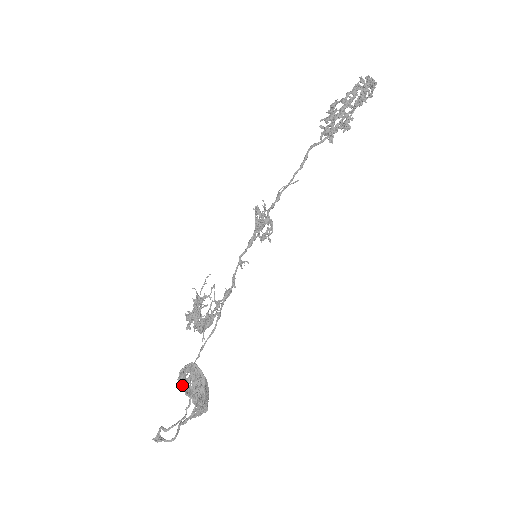
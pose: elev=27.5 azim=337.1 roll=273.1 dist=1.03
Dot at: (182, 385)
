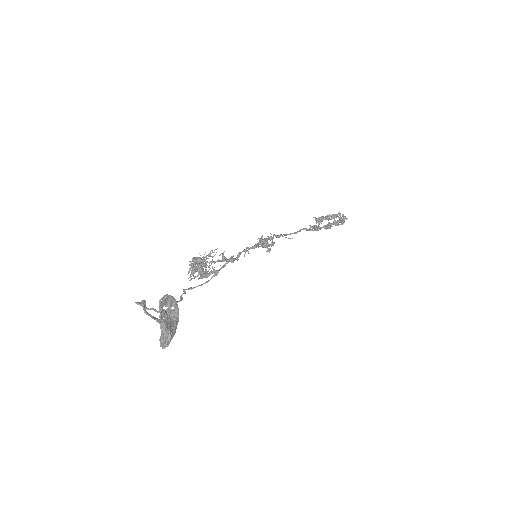
Dot at: (160, 307)
